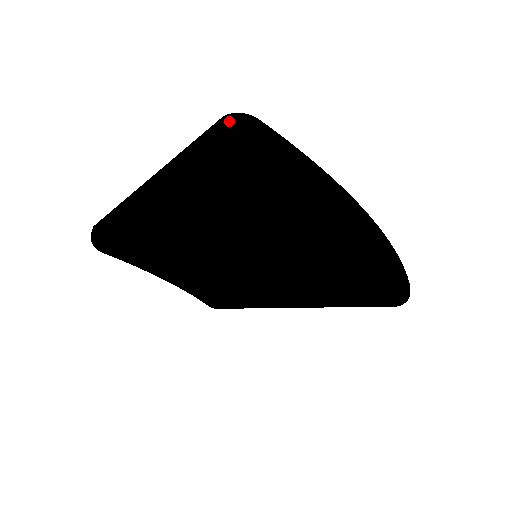
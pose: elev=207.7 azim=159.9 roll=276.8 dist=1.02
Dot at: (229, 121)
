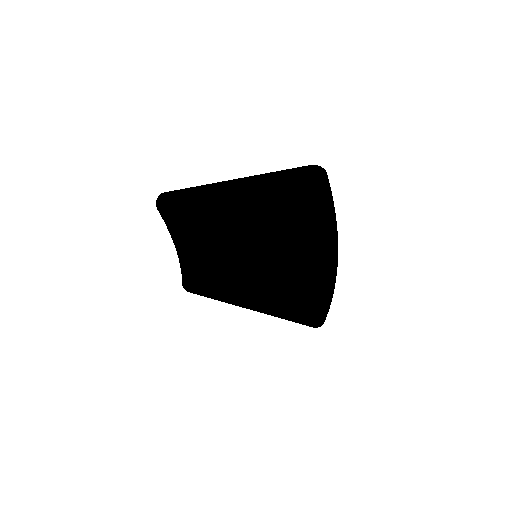
Dot at: (316, 168)
